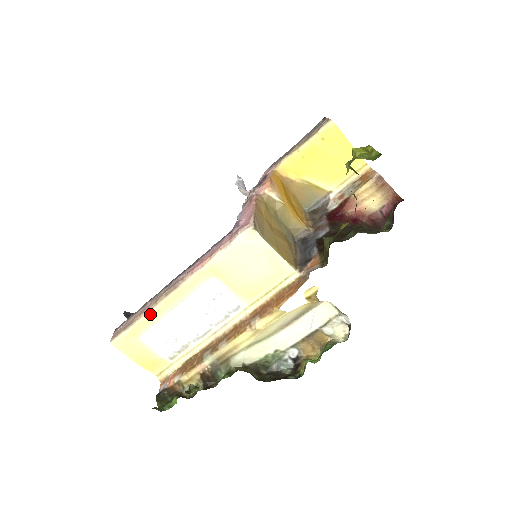
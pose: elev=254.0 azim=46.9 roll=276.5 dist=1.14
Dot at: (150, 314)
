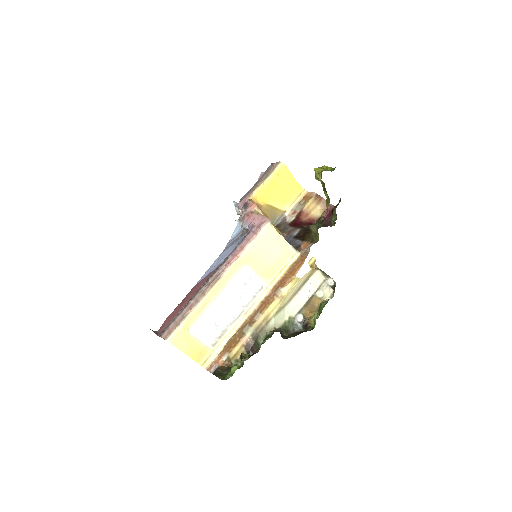
Dot at: (200, 306)
